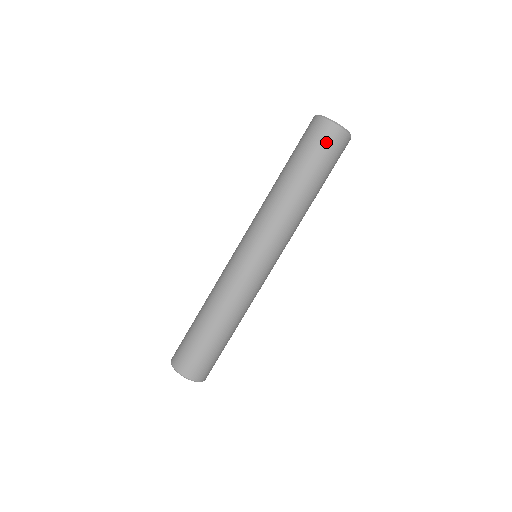
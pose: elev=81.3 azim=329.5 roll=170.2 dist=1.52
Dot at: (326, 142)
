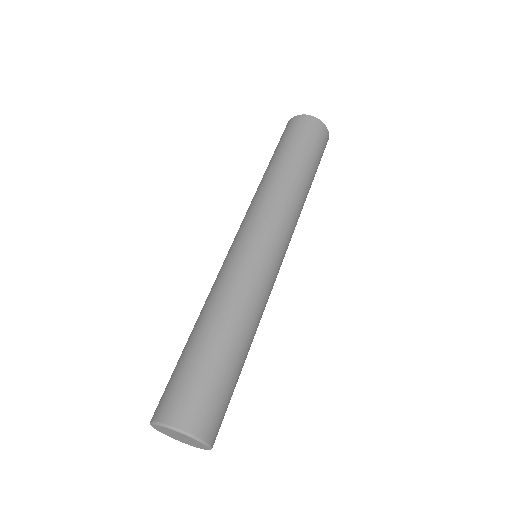
Dot at: (322, 142)
